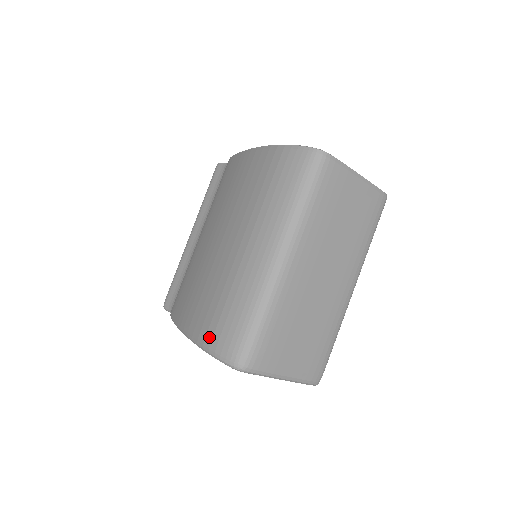
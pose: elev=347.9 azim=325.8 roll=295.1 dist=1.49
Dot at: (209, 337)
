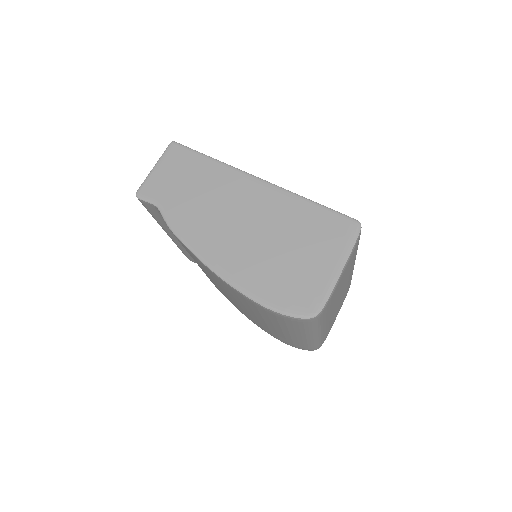
Dot at: (285, 343)
